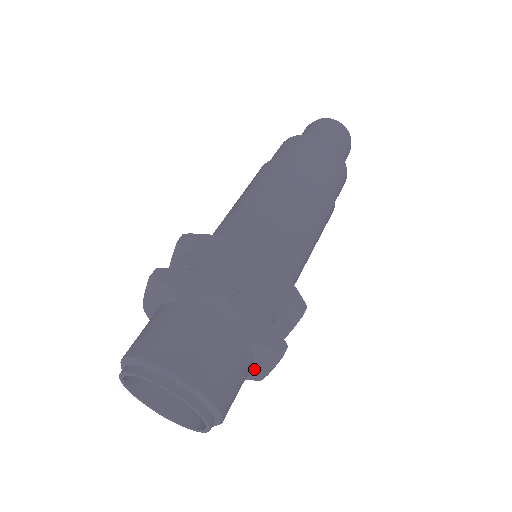
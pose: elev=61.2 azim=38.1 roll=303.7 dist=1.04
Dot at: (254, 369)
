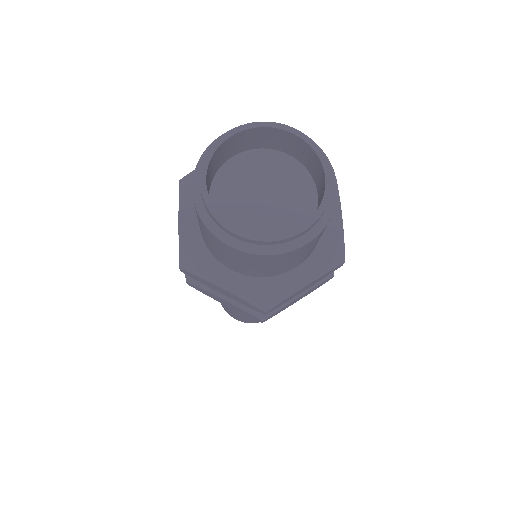
Dot at: occluded
